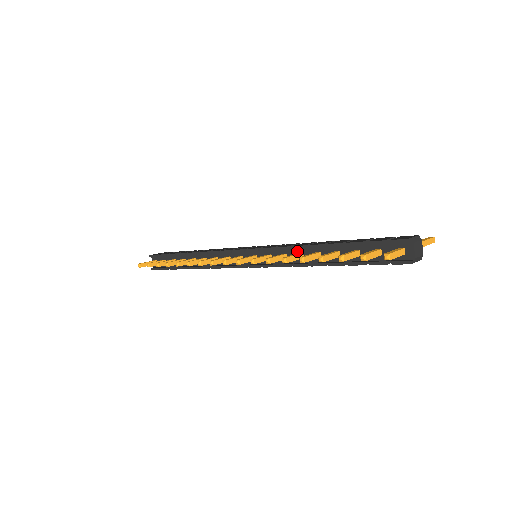
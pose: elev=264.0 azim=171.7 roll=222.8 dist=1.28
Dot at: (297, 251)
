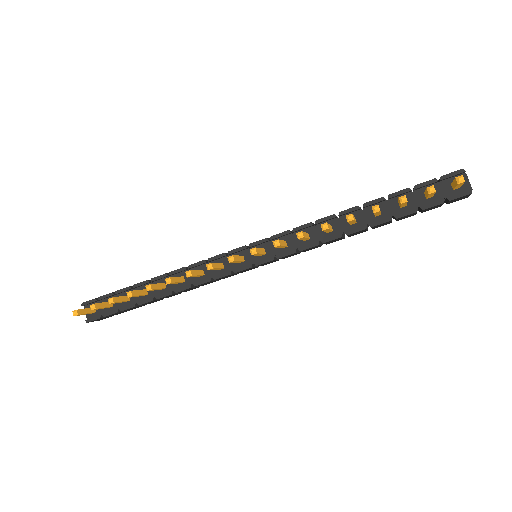
Dot at: occluded
